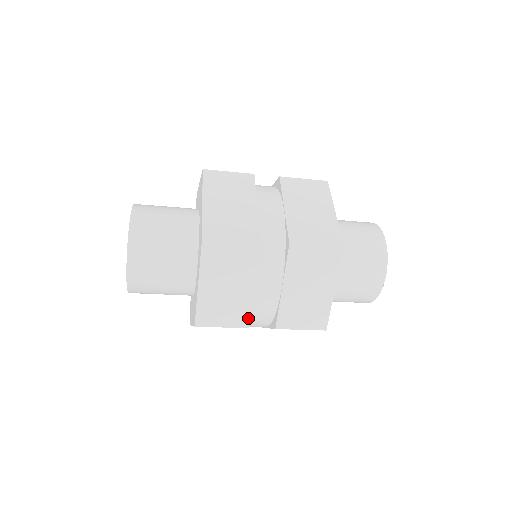
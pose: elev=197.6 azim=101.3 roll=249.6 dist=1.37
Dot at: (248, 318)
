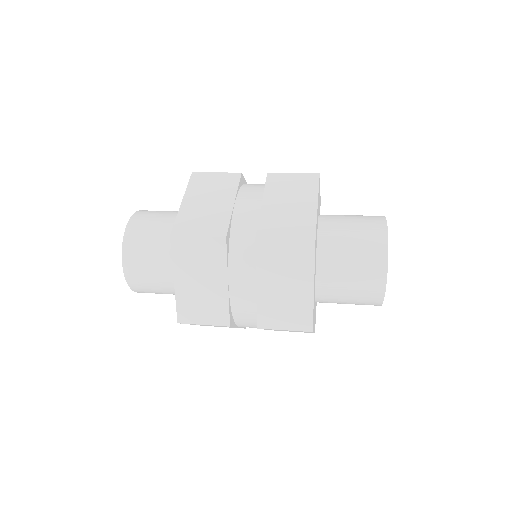
Dot at: occluded
